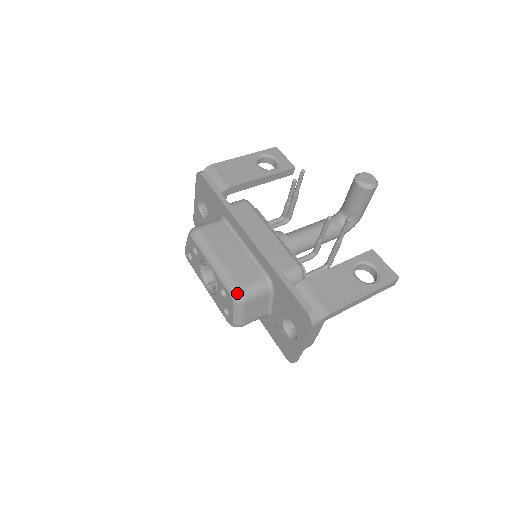
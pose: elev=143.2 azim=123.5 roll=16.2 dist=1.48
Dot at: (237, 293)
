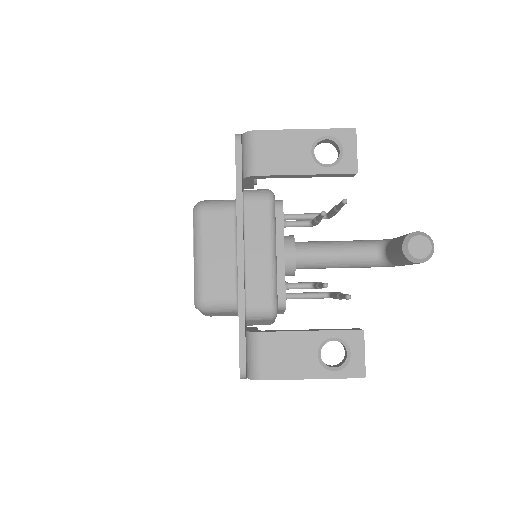
Dot at: (199, 303)
